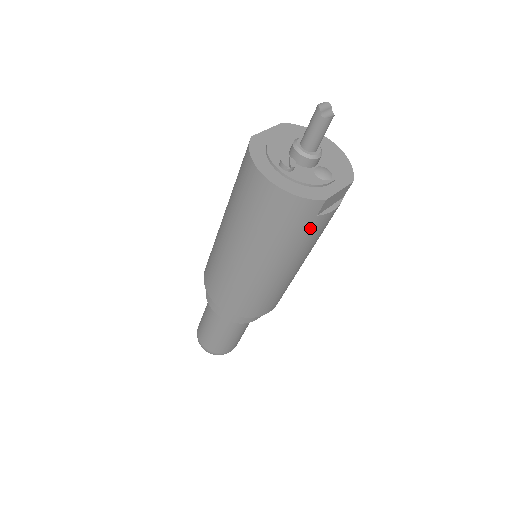
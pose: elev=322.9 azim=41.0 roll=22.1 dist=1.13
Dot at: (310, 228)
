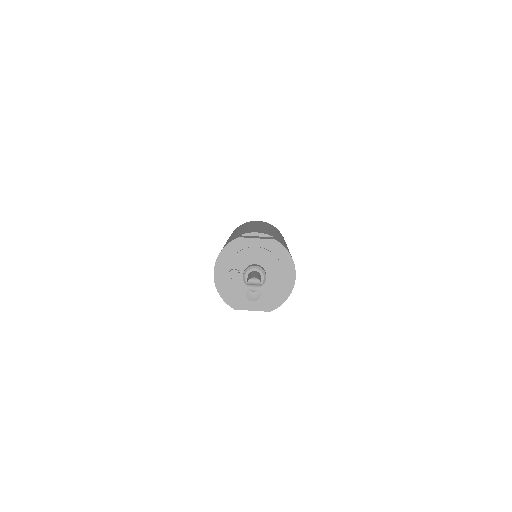
Dot at: occluded
